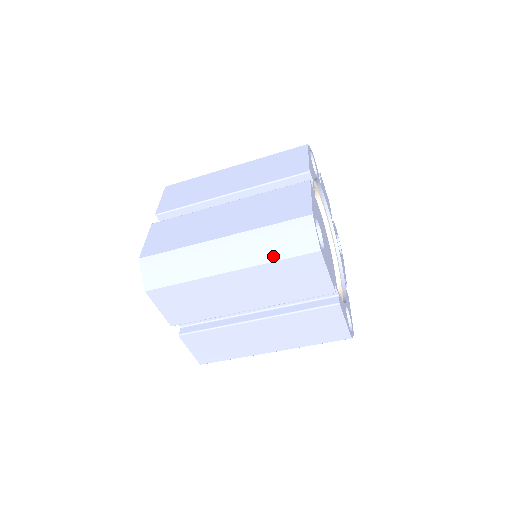
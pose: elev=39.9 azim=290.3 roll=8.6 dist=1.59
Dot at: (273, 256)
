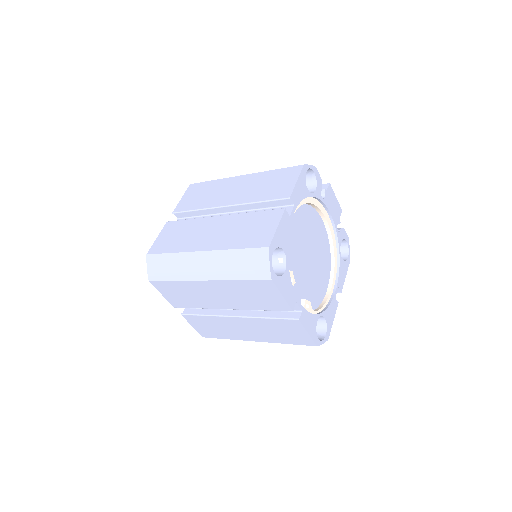
Dot at: (236, 275)
